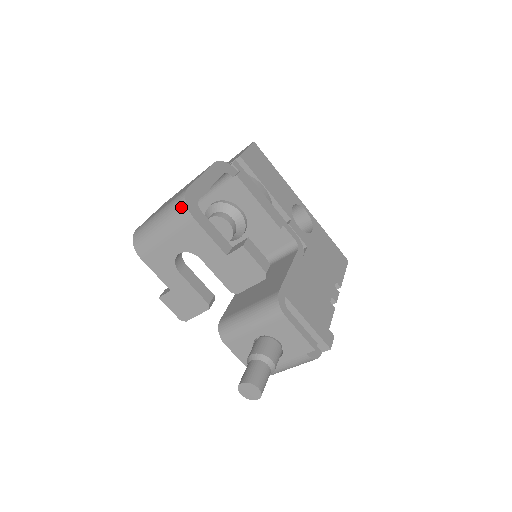
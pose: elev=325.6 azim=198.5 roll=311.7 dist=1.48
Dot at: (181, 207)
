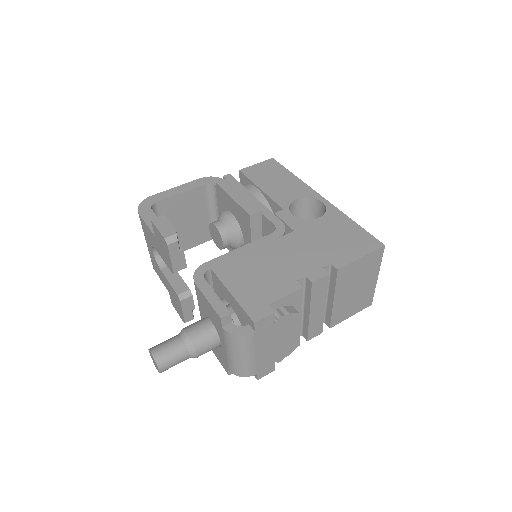
Dot at: occluded
